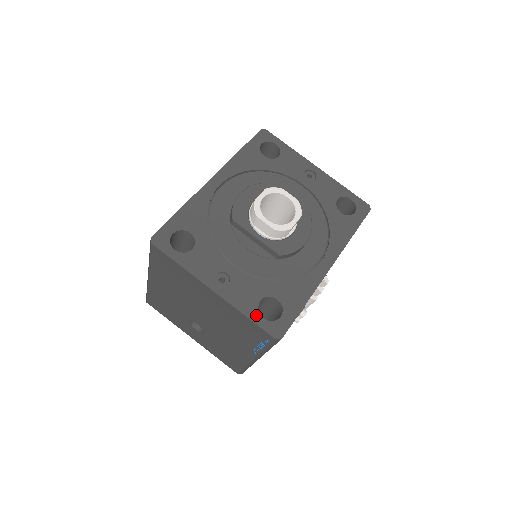
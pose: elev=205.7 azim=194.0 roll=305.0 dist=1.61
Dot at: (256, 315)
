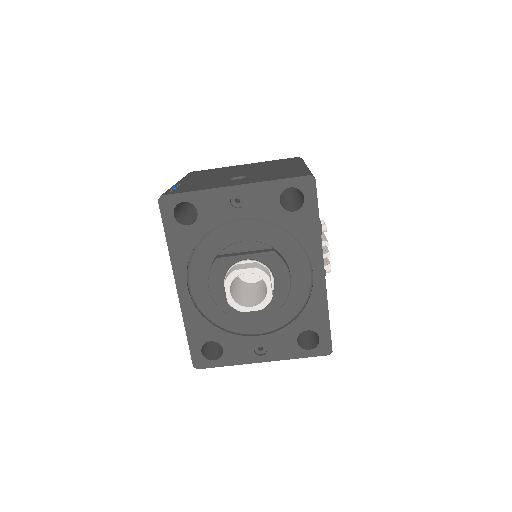
Dot at: (303, 352)
